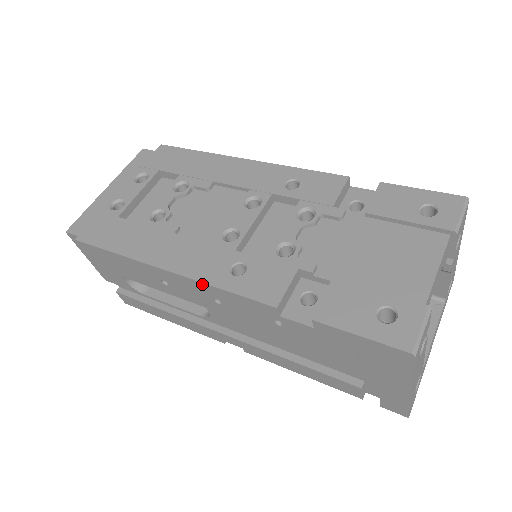
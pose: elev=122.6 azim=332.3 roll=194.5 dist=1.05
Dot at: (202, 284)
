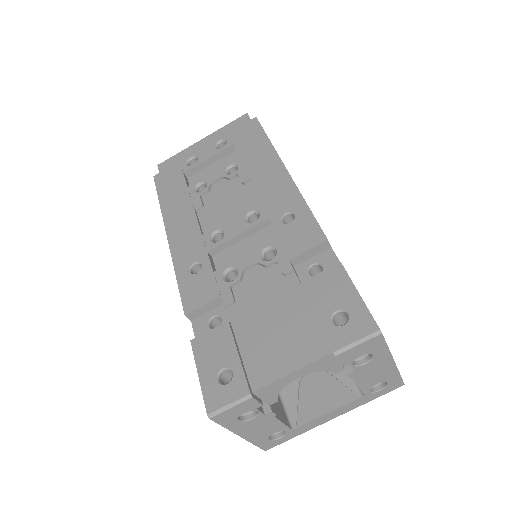
Dot at: (174, 263)
